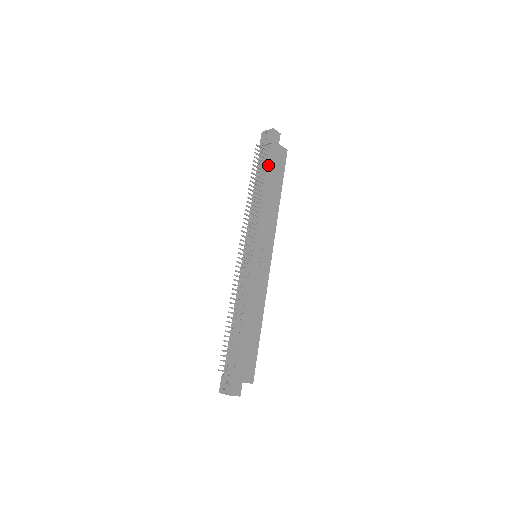
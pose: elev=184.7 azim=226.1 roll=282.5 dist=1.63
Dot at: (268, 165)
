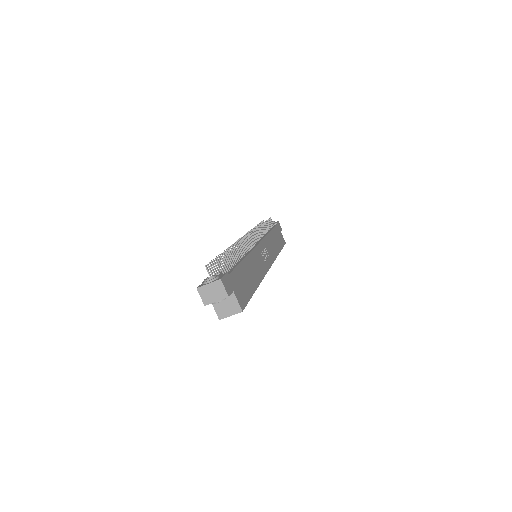
Dot at: (274, 227)
